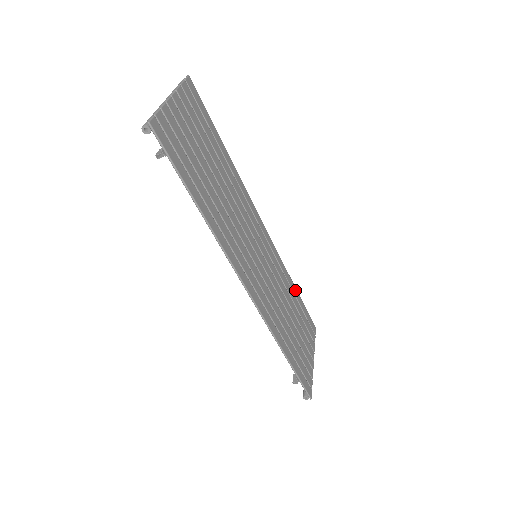
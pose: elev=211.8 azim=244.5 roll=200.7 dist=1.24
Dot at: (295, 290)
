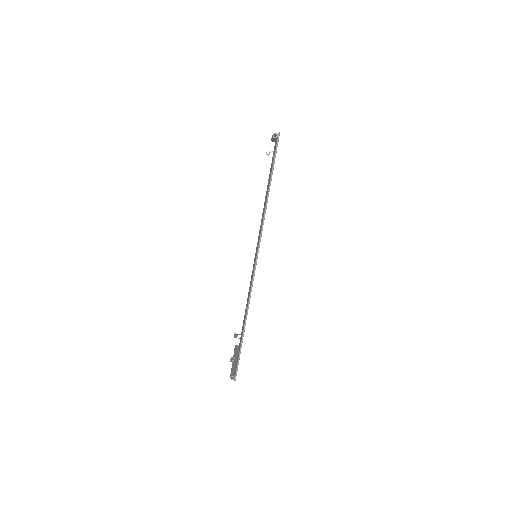
Dot at: occluded
